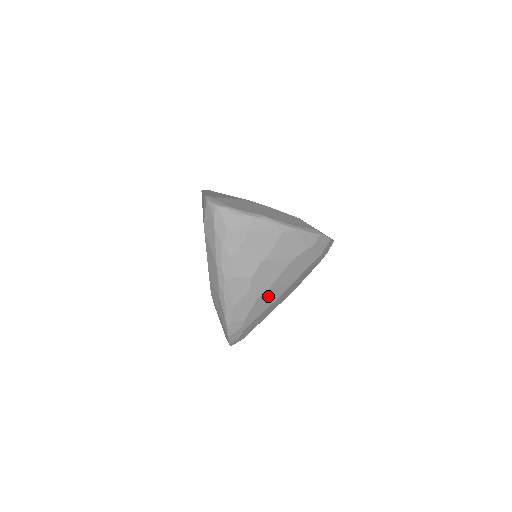
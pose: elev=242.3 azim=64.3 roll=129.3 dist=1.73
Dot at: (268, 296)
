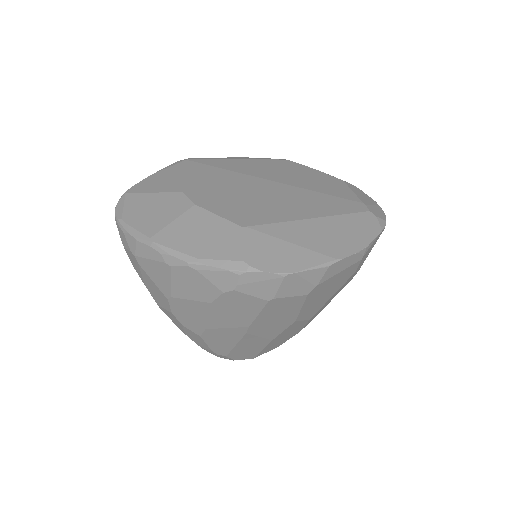
Dot at: (219, 334)
